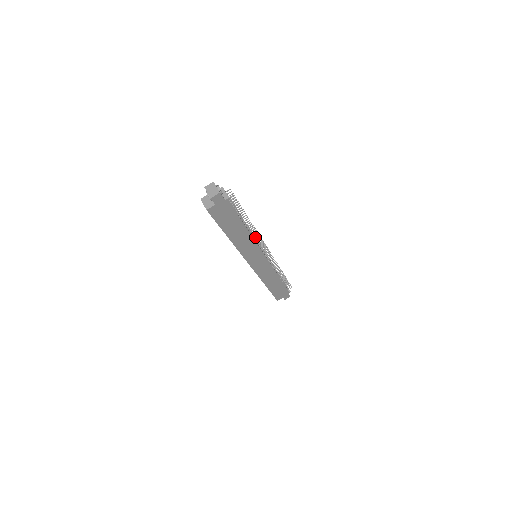
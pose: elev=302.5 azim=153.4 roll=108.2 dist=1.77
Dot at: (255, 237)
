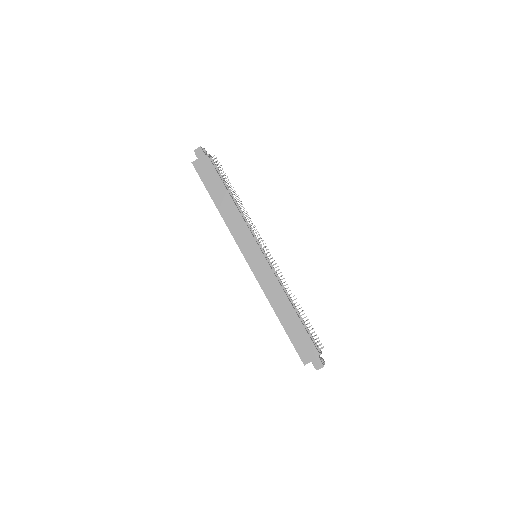
Dot at: (246, 219)
